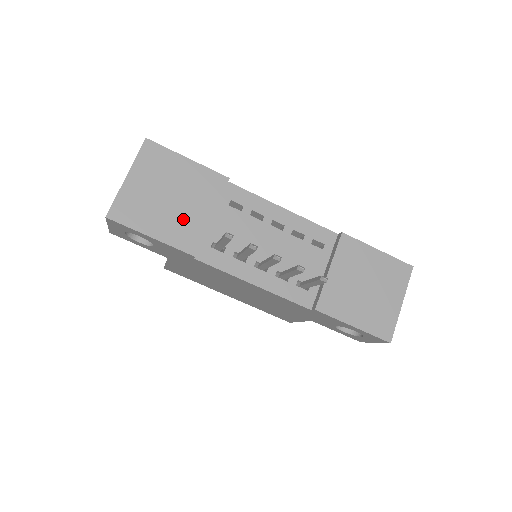
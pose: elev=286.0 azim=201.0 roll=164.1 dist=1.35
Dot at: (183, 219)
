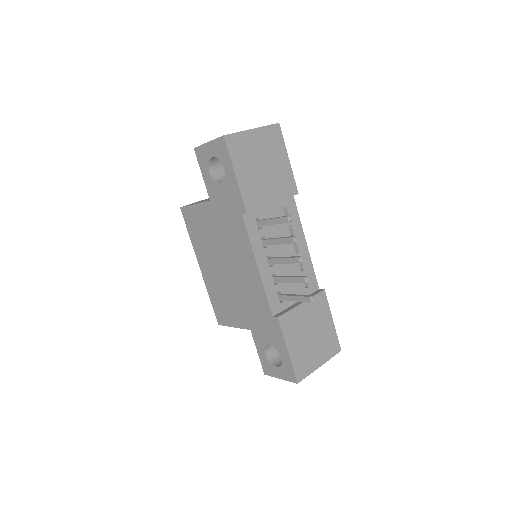
Dot at: (259, 186)
